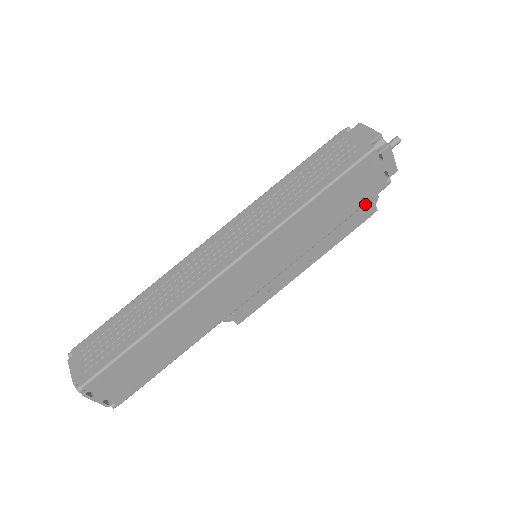
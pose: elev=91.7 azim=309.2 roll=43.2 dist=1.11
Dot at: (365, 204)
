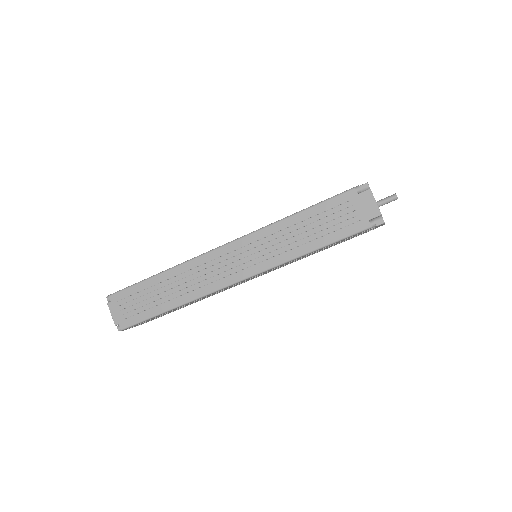
Dot at: occluded
